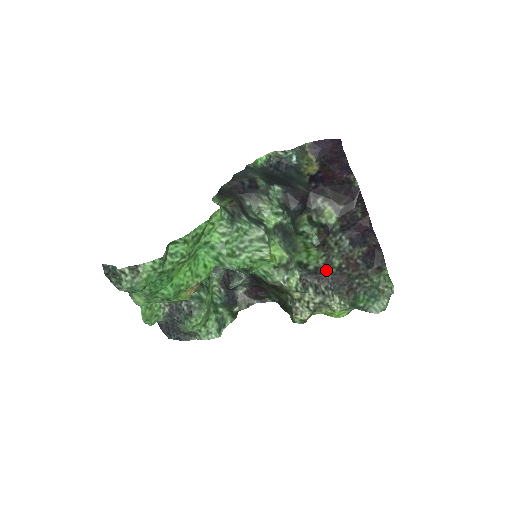
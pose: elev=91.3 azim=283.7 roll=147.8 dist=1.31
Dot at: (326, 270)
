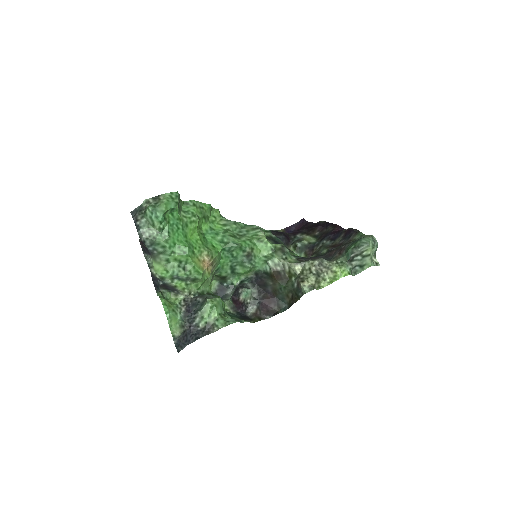
Dot at: occluded
